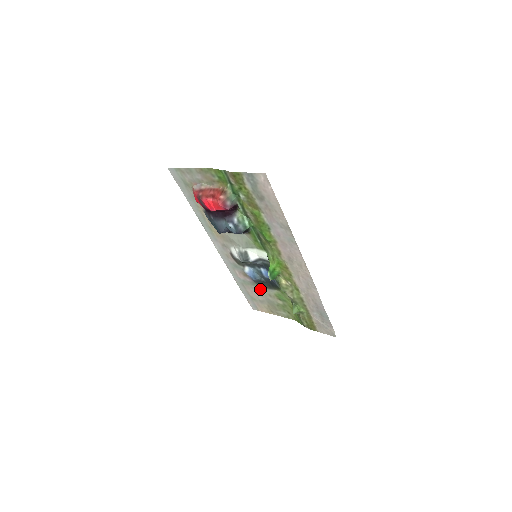
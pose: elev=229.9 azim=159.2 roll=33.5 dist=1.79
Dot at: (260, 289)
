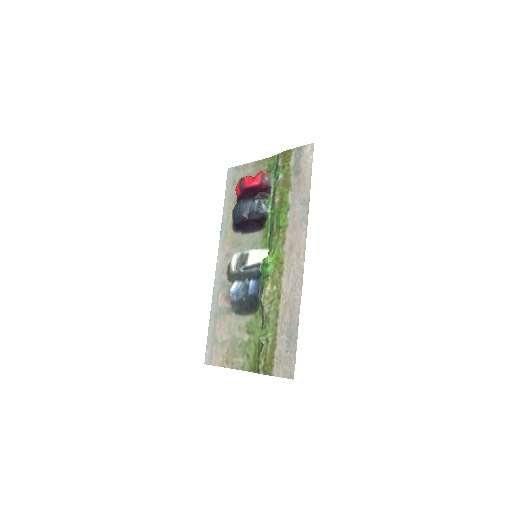
Dot at: (233, 319)
